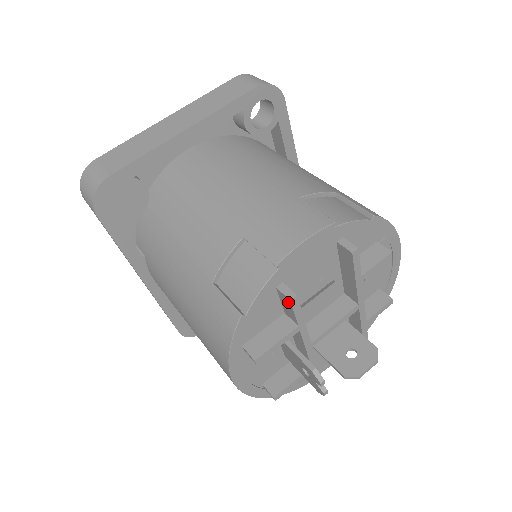
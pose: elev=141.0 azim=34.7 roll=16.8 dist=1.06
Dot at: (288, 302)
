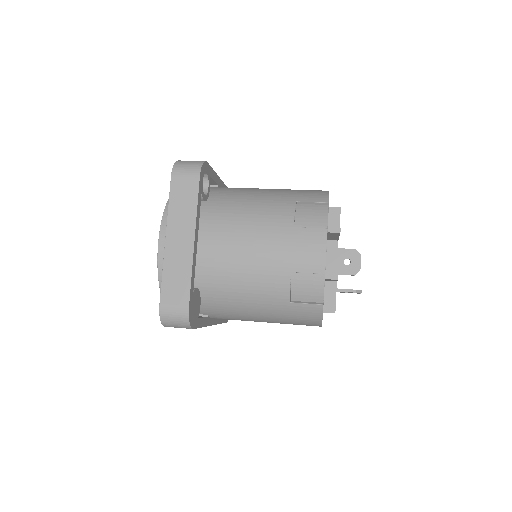
Dot at: occluded
